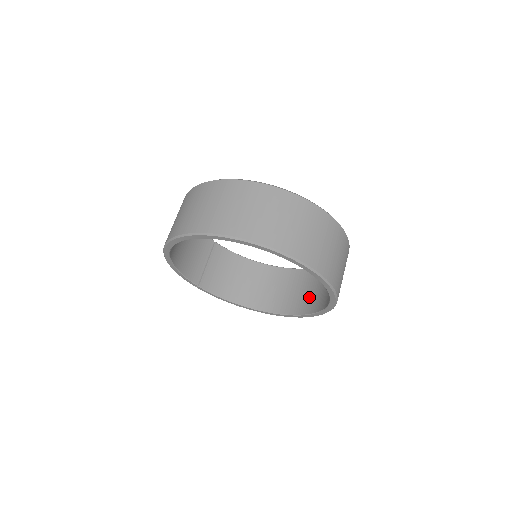
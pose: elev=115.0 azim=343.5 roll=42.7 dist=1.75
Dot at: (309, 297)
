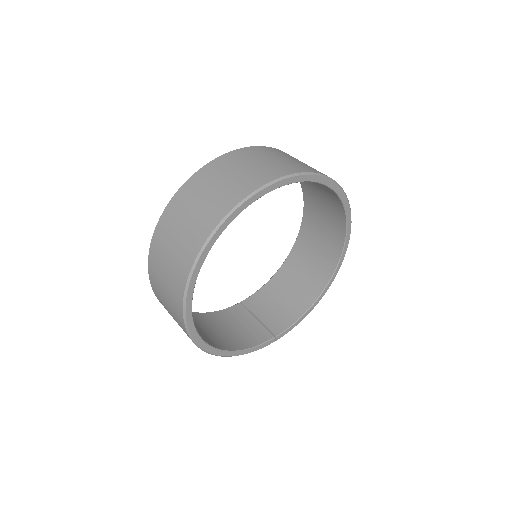
Dot at: (330, 218)
